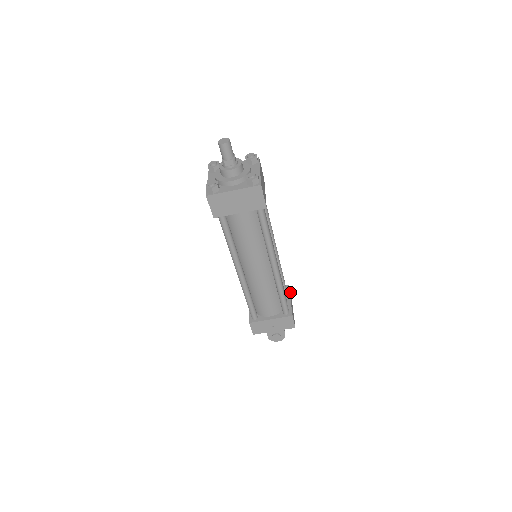
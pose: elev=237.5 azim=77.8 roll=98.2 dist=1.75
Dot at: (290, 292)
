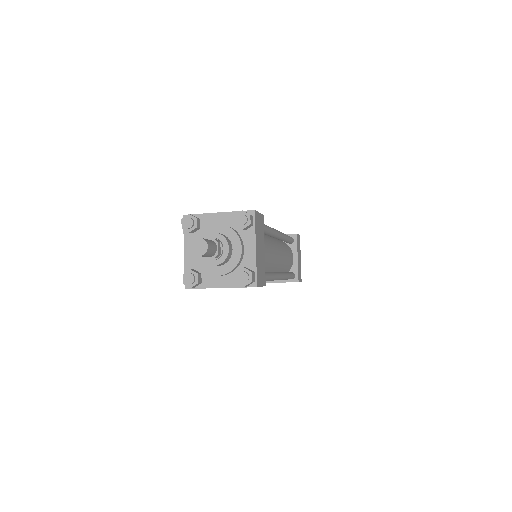
Dot at: (298, 235)
